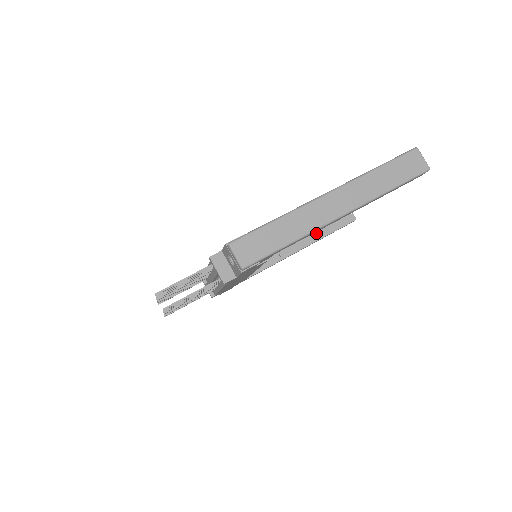
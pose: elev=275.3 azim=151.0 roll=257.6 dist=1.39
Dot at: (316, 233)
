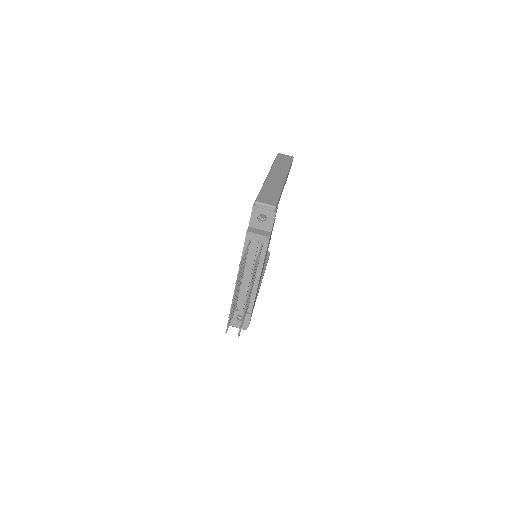
Dot at: occluded
